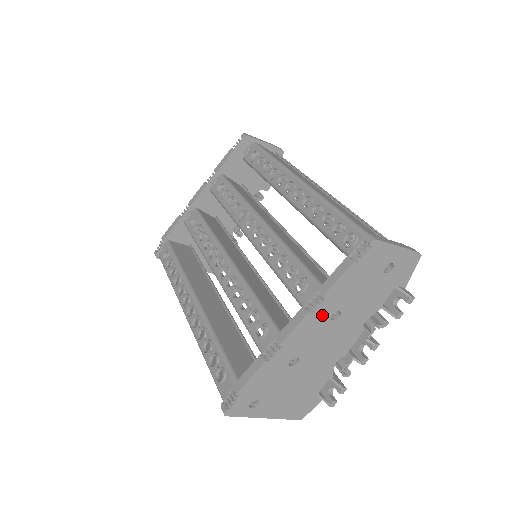
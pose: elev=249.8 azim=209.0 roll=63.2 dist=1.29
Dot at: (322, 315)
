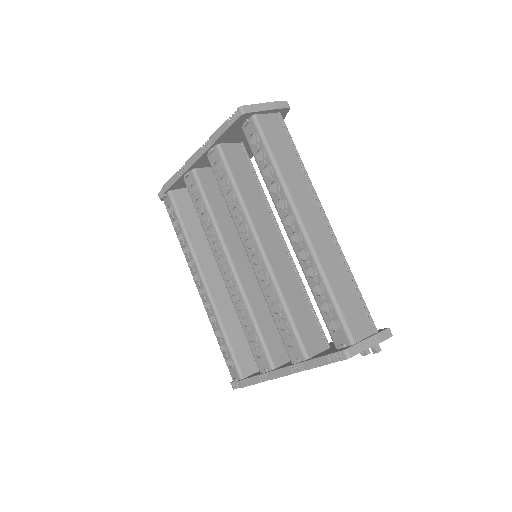
Dot at: occluded
